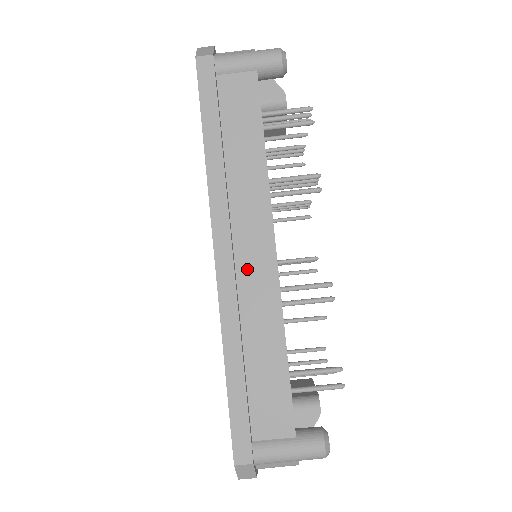
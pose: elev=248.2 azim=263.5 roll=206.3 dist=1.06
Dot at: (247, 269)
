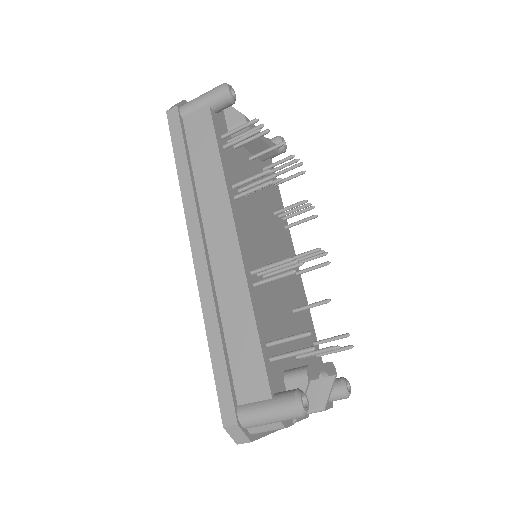
Dot at: (218, 260)
